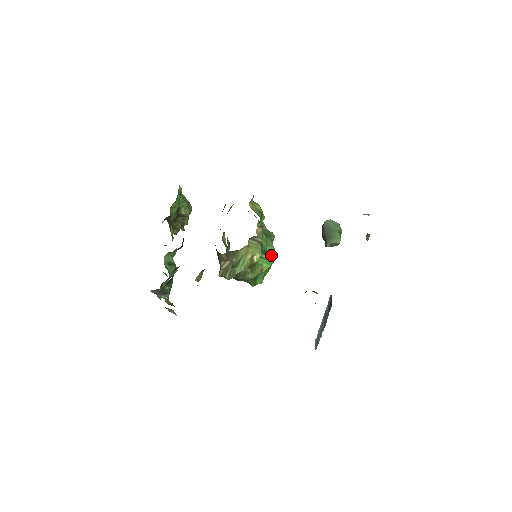
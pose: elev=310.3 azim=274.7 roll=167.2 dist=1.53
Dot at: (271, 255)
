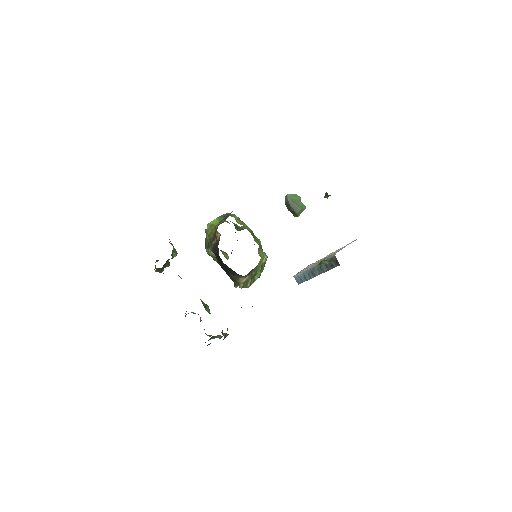
Dot at: occluded
